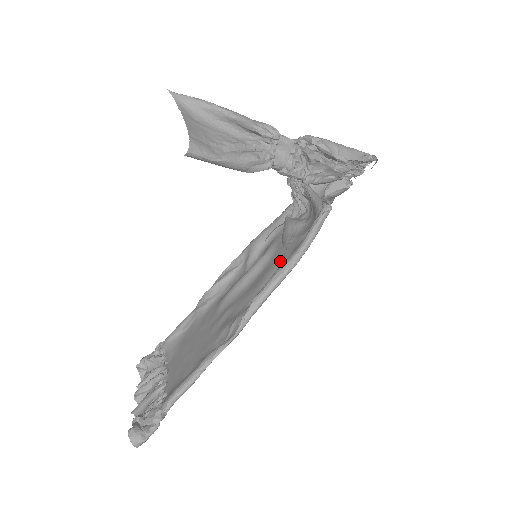
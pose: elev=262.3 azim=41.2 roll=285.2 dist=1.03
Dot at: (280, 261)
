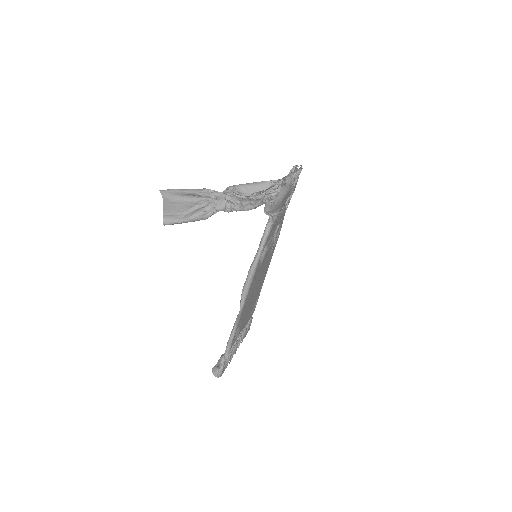
Dot at: (260, 258)
